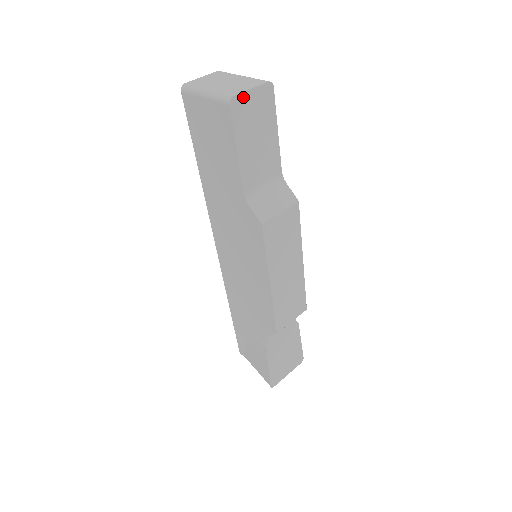
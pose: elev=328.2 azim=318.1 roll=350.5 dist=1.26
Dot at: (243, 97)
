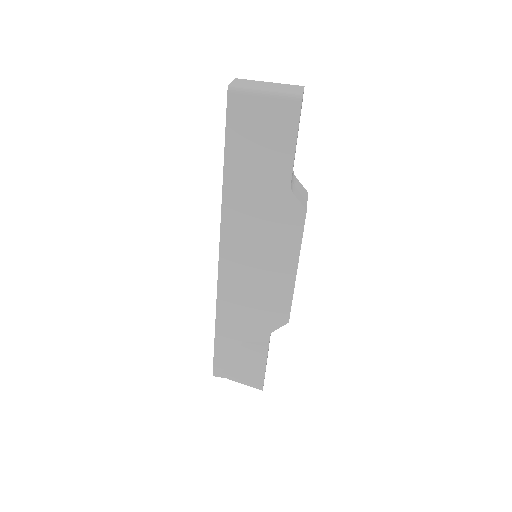
Dot at: occluded
